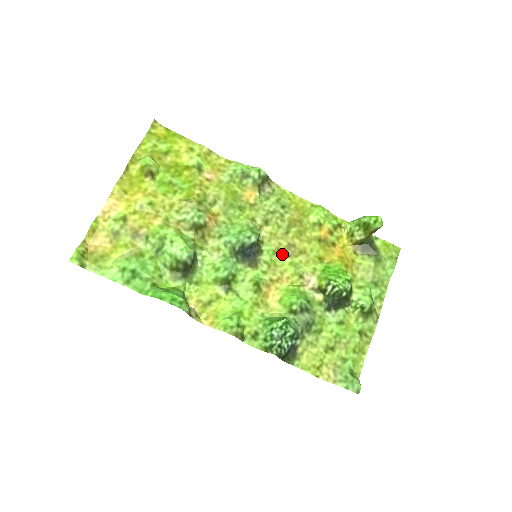
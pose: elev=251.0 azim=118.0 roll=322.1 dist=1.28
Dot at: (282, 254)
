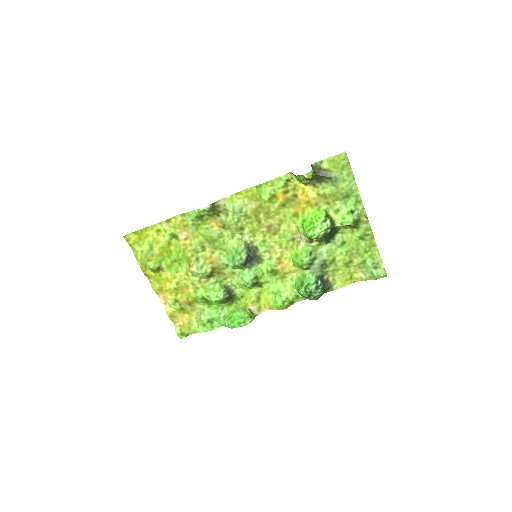
Dot at: (269, 237)
